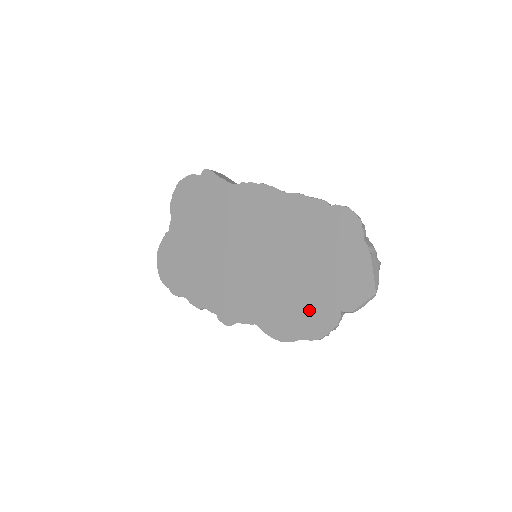
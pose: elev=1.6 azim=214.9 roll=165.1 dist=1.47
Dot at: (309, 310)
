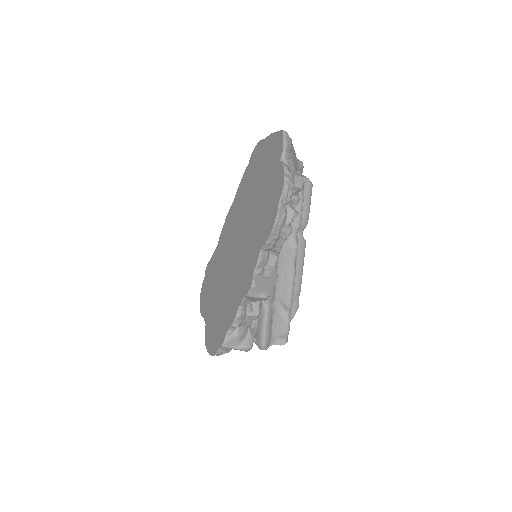
Dot at: (271, 191)
